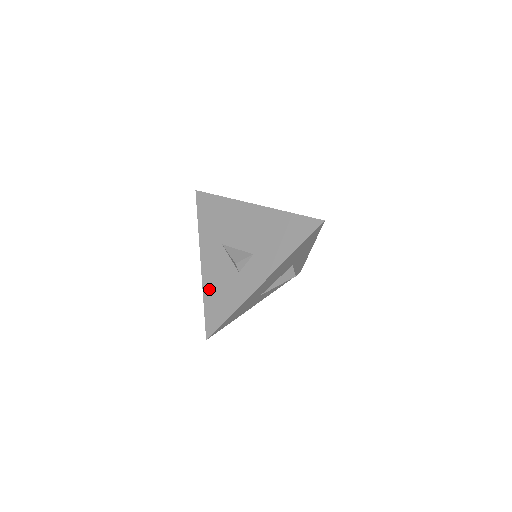
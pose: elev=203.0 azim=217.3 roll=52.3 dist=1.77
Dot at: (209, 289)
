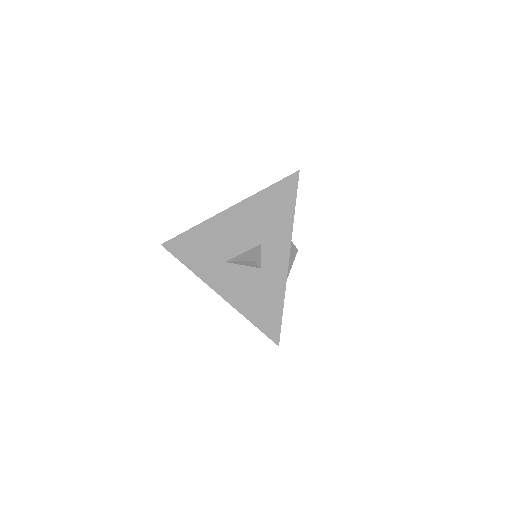
Dot at: (244, 305)
